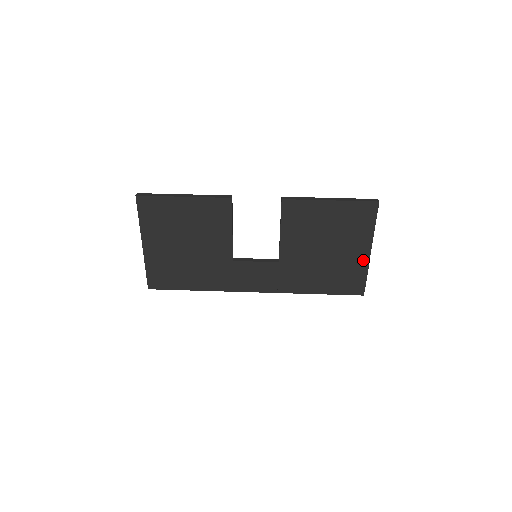
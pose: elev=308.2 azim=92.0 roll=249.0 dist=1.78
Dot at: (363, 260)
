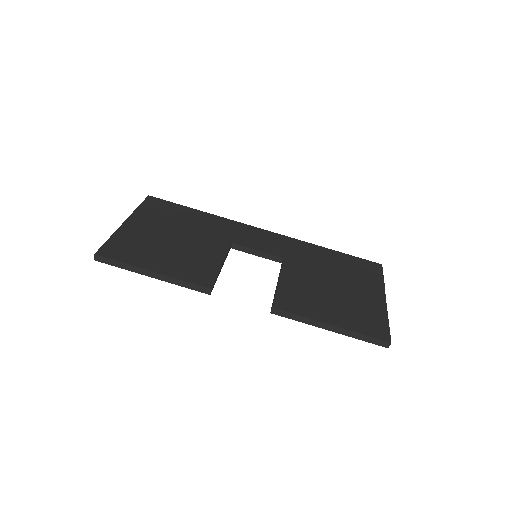
Dot at: occluded
